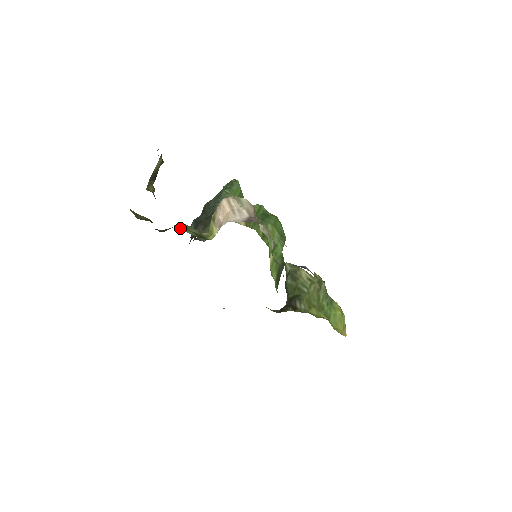
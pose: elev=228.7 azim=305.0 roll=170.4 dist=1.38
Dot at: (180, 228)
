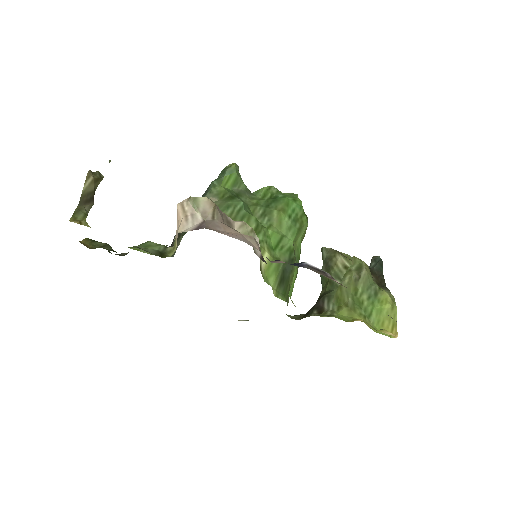
Dot at: (136, 249)
